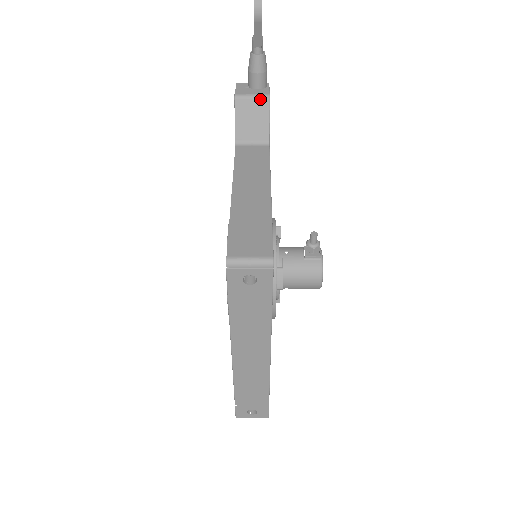
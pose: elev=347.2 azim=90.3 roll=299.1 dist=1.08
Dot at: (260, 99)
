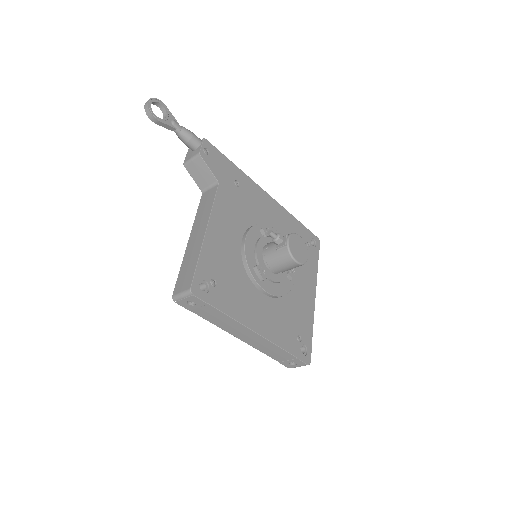
Dot at: (196, 159)
